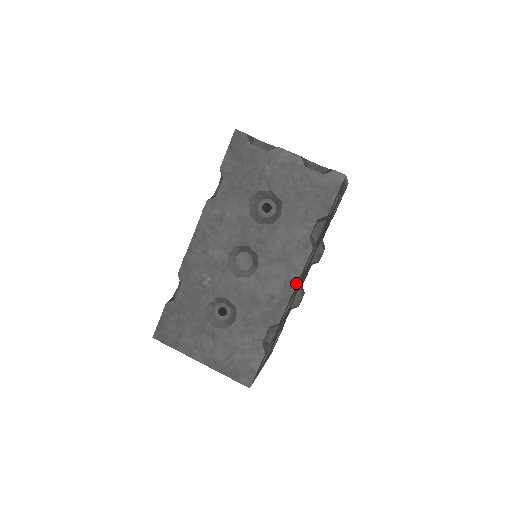
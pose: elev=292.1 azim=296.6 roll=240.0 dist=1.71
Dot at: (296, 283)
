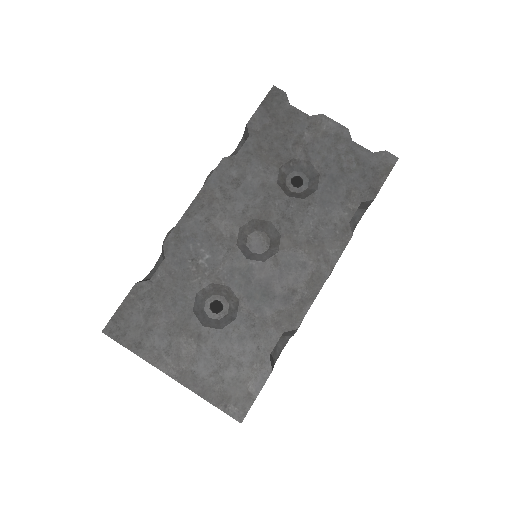
Dot at: (327, 276)
